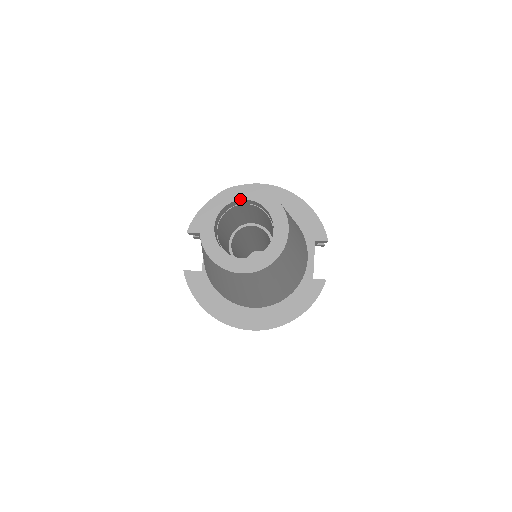
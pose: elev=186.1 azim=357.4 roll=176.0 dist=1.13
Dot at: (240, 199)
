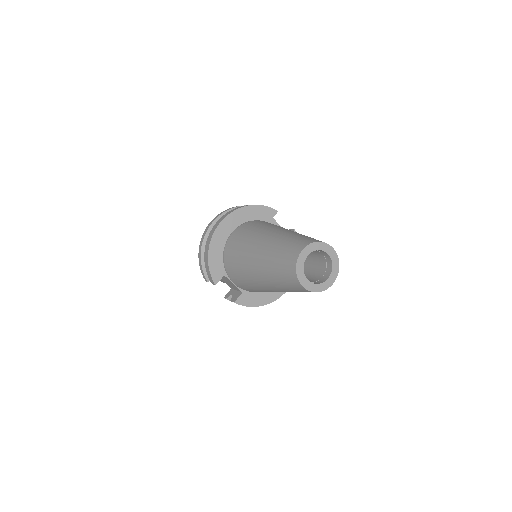
Dot at: occluded
